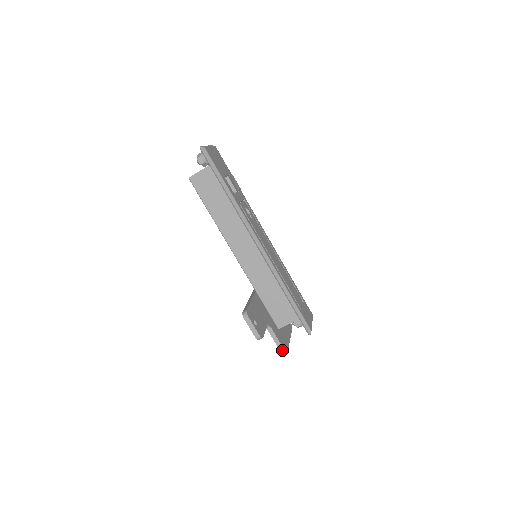
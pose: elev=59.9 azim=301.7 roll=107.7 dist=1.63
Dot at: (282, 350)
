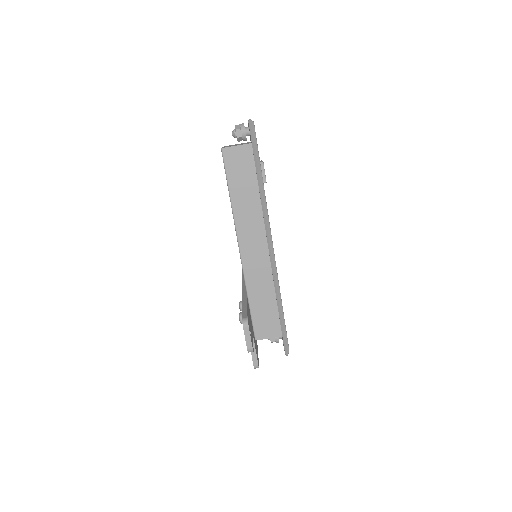
Dot at: (256, 365)
